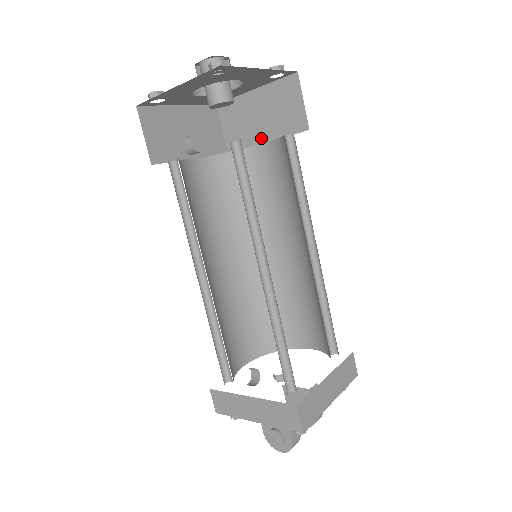
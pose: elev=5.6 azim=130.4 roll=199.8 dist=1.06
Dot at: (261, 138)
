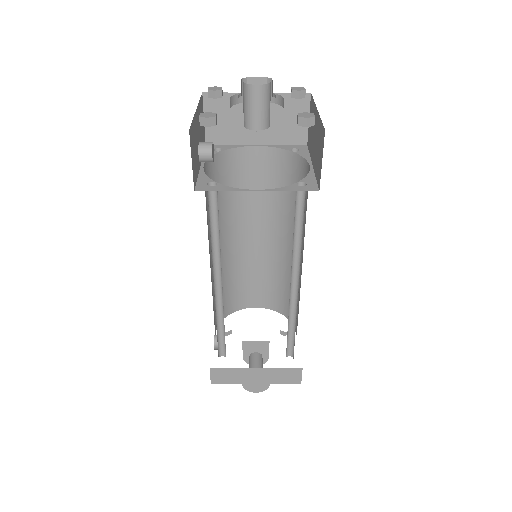
Dot at: (252, 139)
